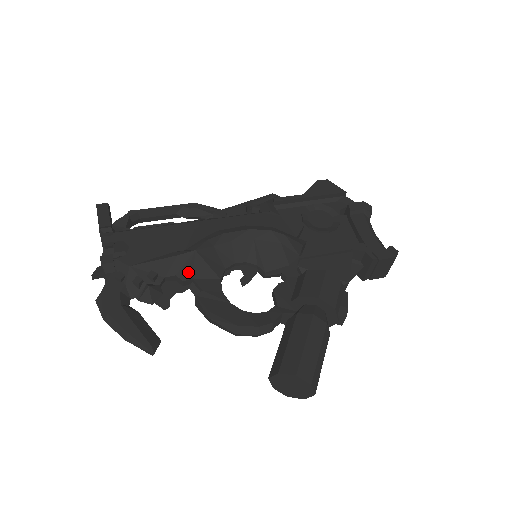
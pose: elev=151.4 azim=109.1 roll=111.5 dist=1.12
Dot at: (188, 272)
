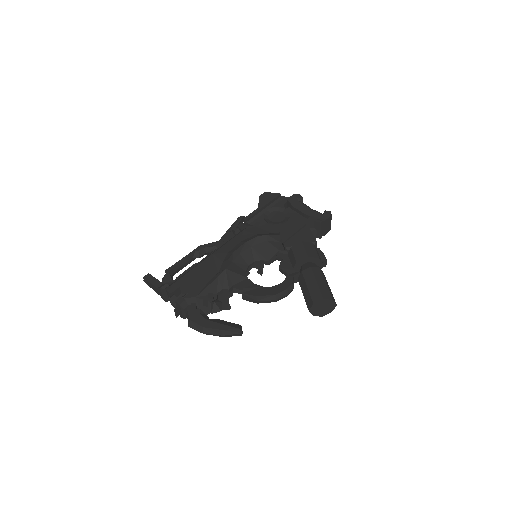
Dot at: (229, 283)
